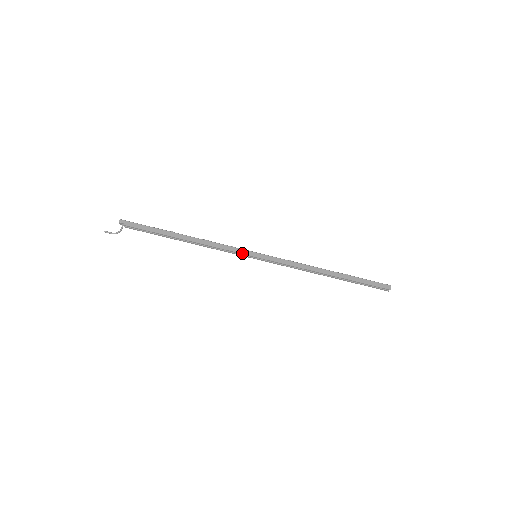
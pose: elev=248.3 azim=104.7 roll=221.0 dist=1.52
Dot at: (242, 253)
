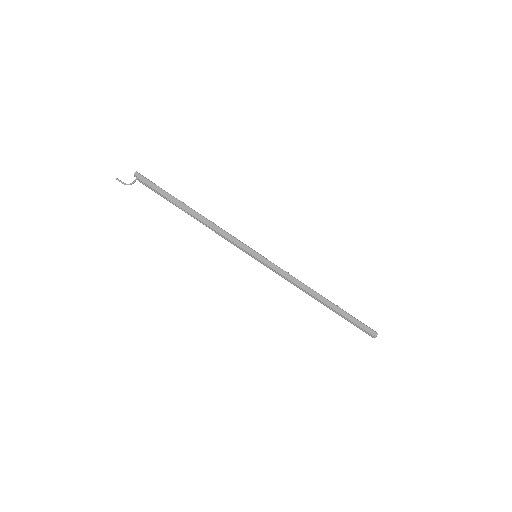
Dot at: (243, 248)
